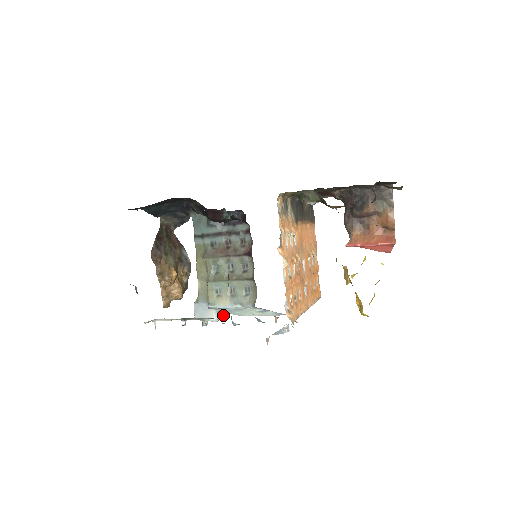
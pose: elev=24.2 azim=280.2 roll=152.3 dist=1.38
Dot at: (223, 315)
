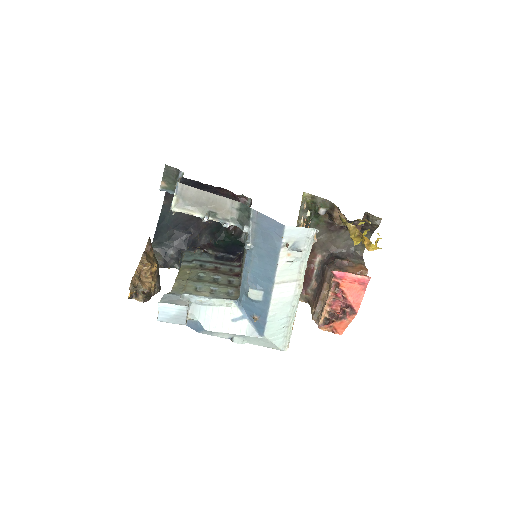
Dot at: (186, 321)
